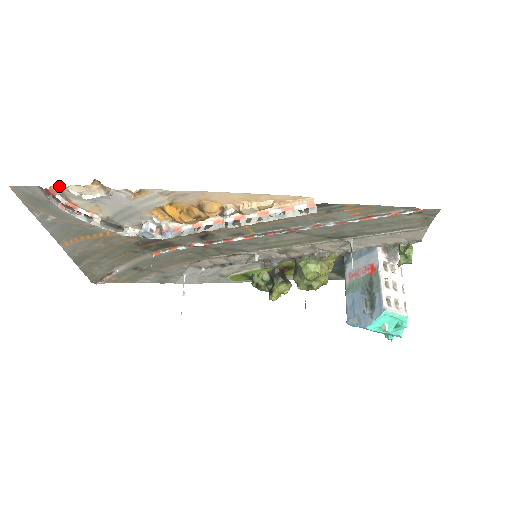
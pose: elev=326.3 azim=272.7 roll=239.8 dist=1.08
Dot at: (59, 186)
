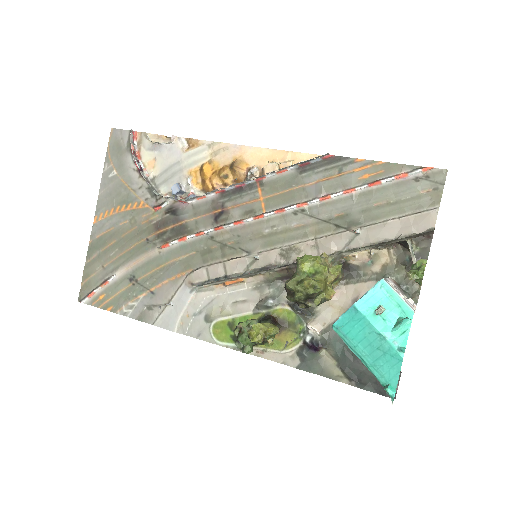
Dot at: (143, 132)
